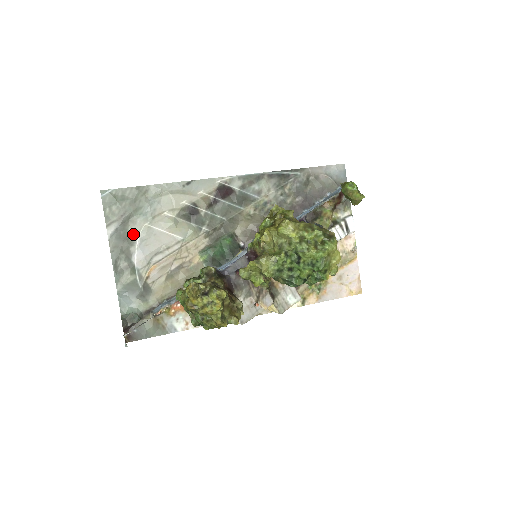
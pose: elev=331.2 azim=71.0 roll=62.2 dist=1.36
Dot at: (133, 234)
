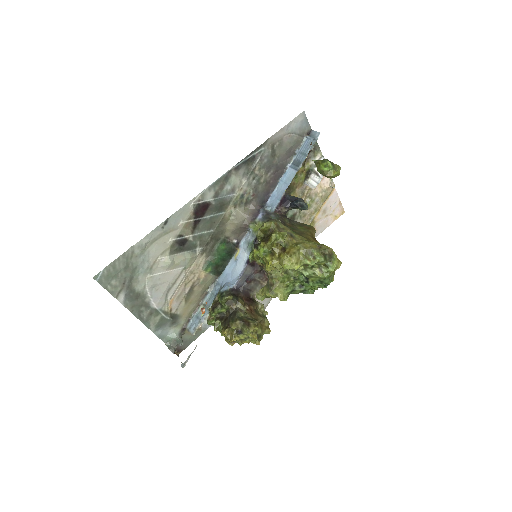
Dot at: (141, 290)
